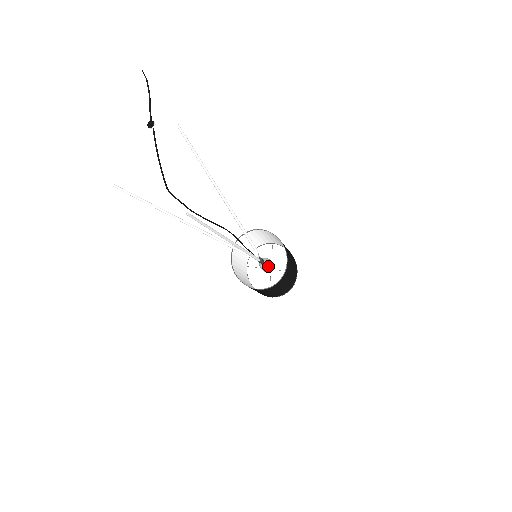
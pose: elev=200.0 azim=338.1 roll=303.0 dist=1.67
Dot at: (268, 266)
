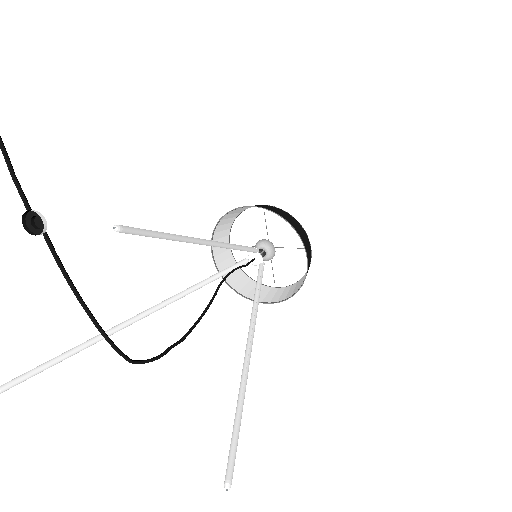
Dot at: (271, 255)
